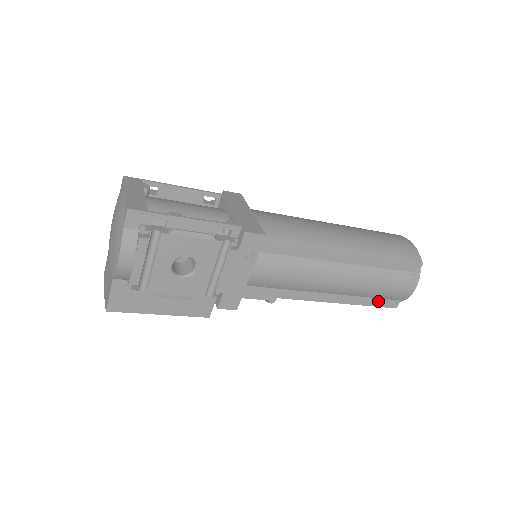
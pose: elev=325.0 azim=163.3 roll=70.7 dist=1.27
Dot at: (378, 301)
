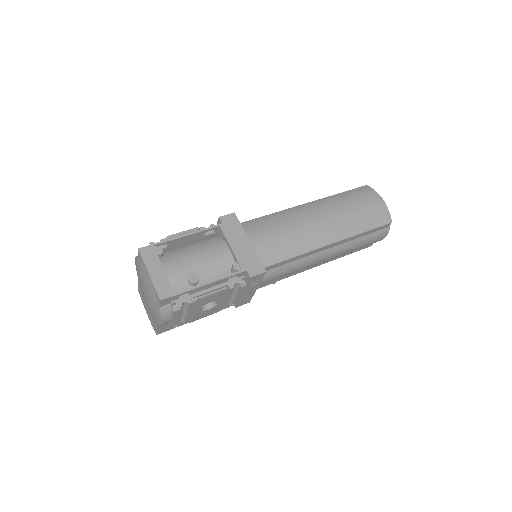
Dot at: (356, 250)
